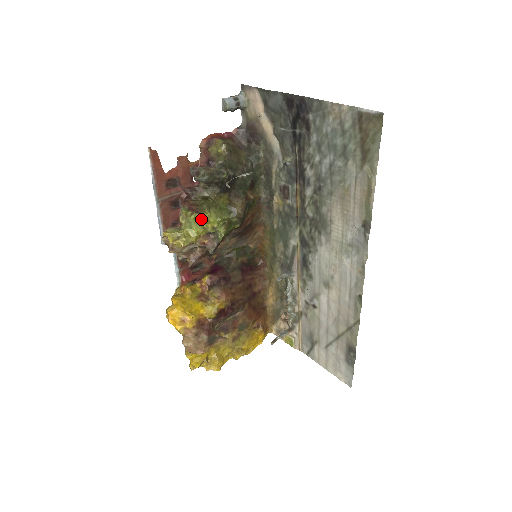
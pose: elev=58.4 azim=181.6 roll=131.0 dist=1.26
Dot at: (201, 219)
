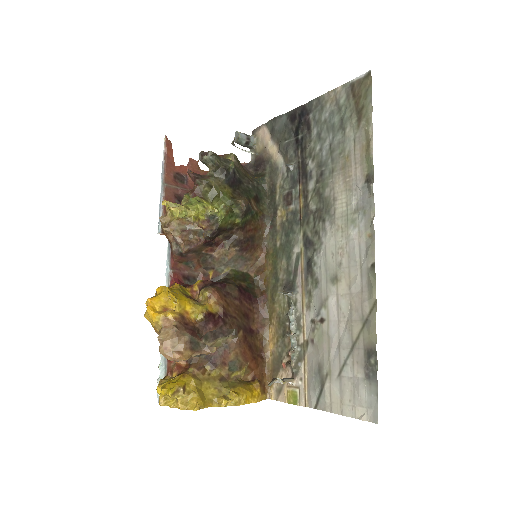
Dot at: occluded
